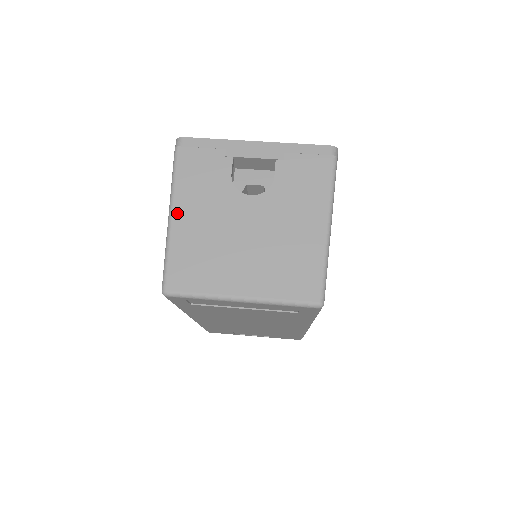
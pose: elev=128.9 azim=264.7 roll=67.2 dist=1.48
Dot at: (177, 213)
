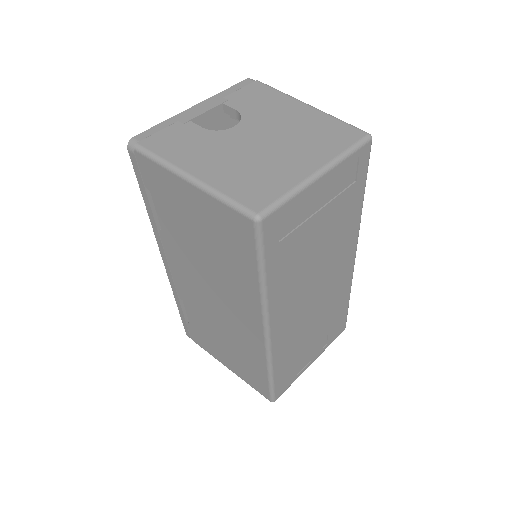
Dot at: (193, 171)
